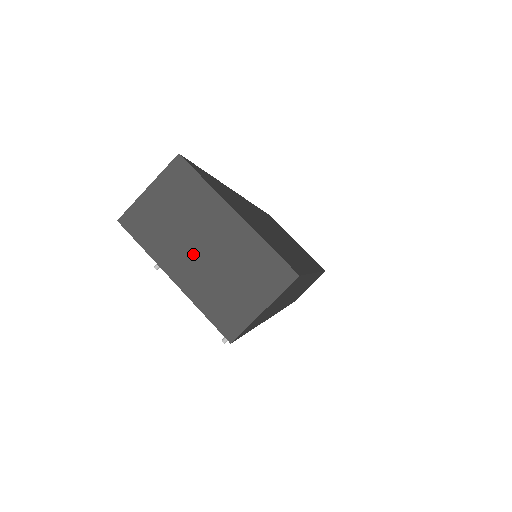
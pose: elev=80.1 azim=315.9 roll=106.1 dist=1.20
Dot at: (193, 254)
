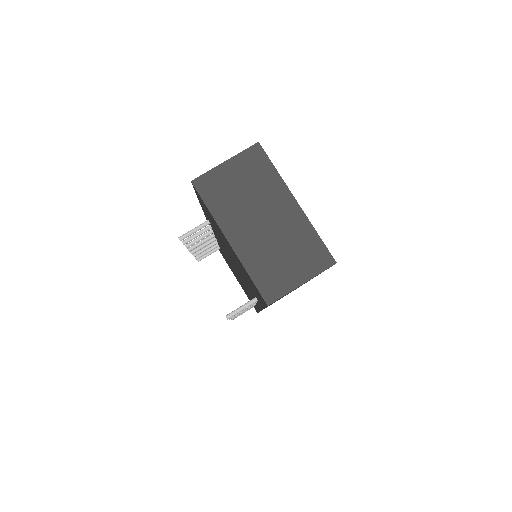
Dot at: (252, 225)
